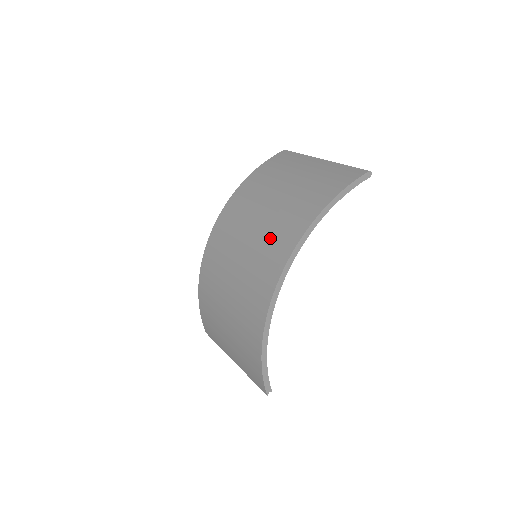
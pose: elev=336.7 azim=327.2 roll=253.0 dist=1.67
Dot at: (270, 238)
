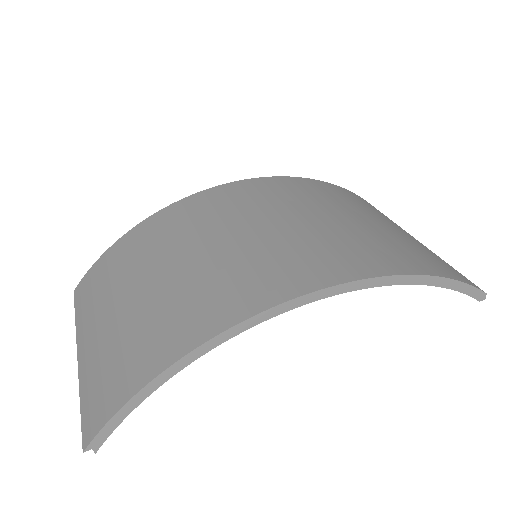
Dot at: (315, 245)
